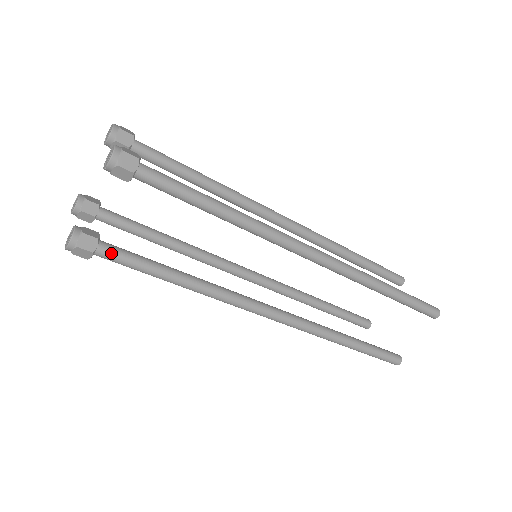
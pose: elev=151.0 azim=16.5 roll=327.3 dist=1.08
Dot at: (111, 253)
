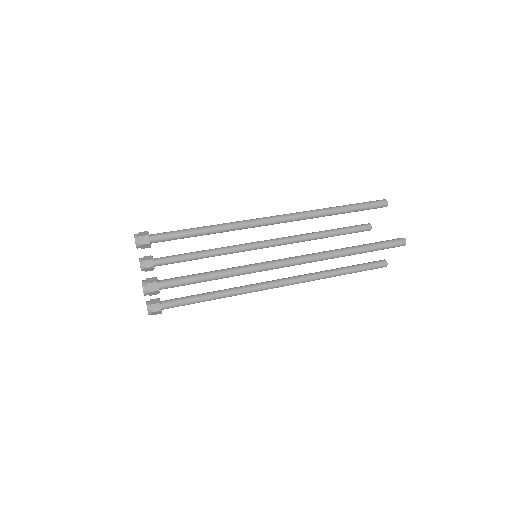
Dot at: (167, 280)
